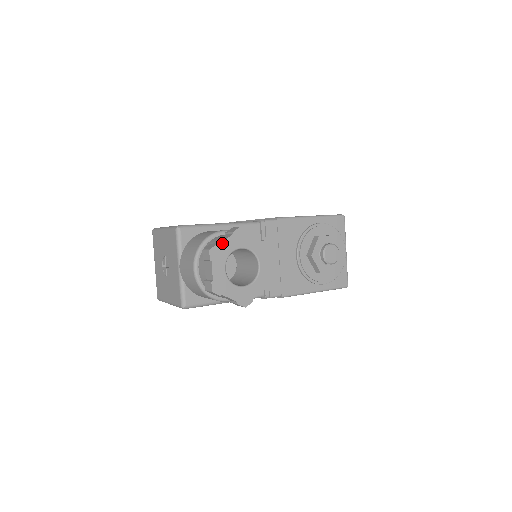
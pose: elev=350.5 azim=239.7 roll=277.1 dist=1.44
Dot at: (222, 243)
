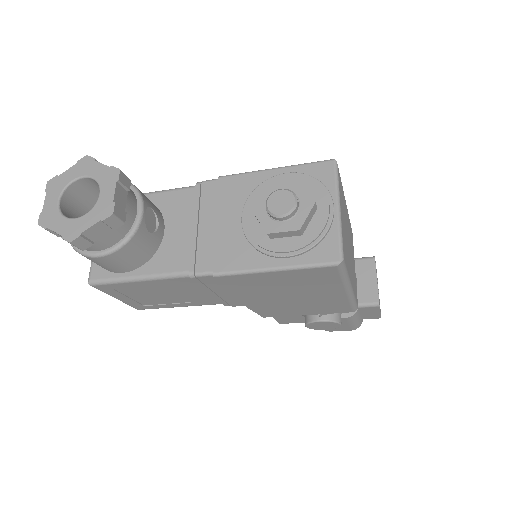
Dot at: (63, 174)
